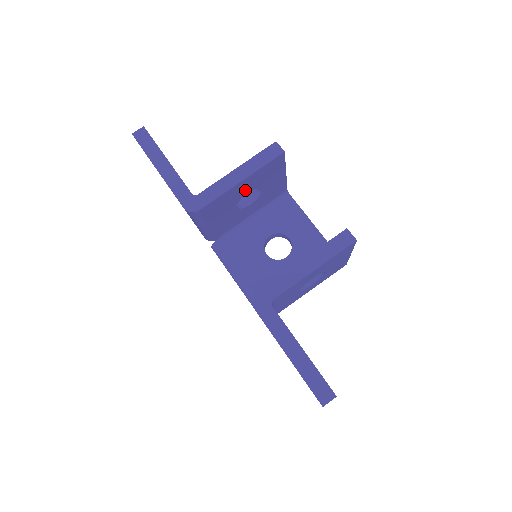
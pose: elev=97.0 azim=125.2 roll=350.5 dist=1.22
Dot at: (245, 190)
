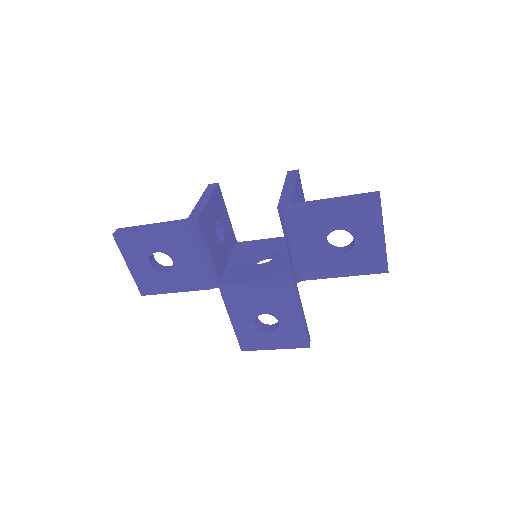
Dot at: (214, 215)
